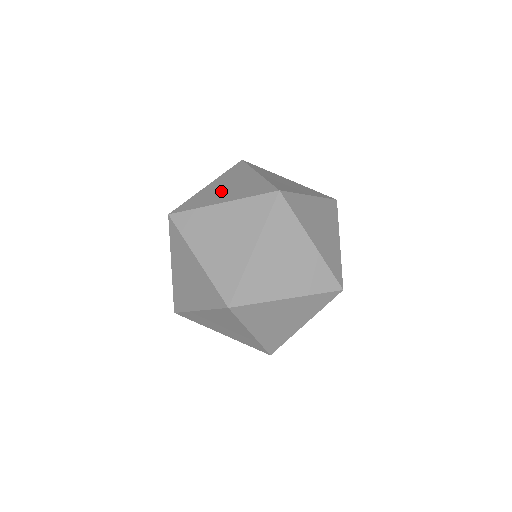
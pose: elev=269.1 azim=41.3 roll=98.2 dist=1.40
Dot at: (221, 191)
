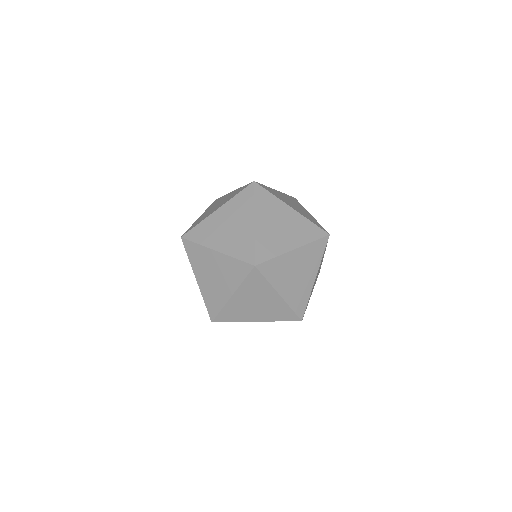
Dot at: occluded
